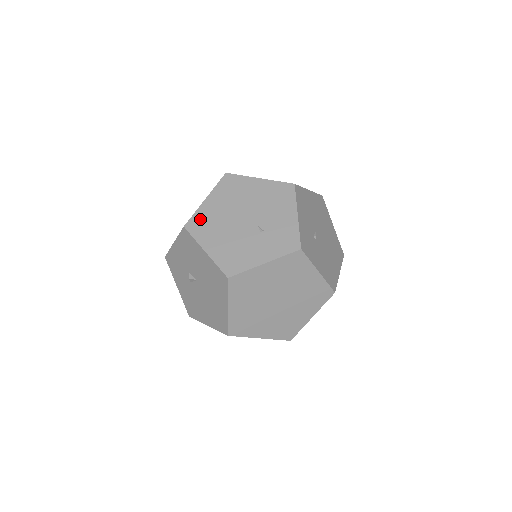
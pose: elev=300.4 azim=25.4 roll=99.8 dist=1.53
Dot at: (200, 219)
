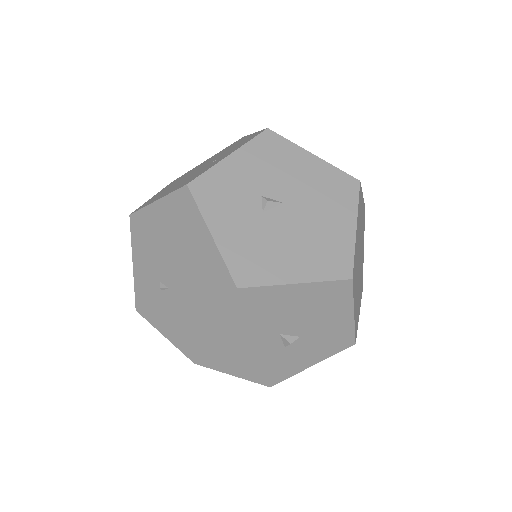
Dot at: occluded
